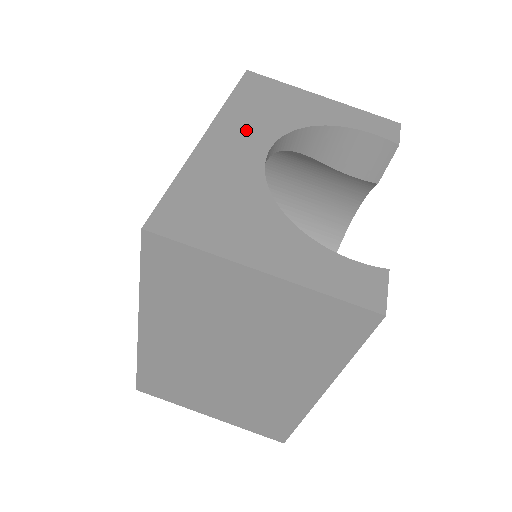
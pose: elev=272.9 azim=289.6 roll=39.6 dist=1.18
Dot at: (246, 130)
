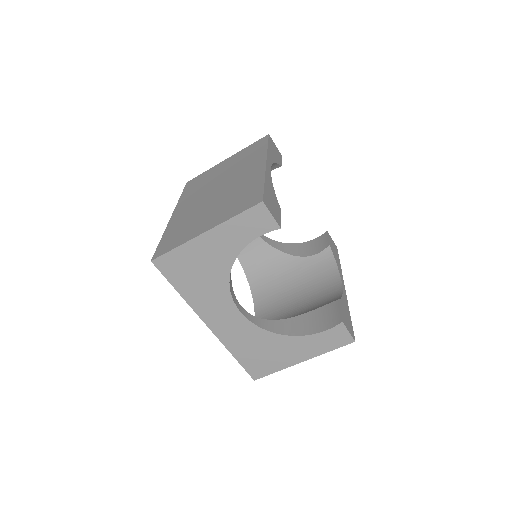
Dot at: (216, 308)
